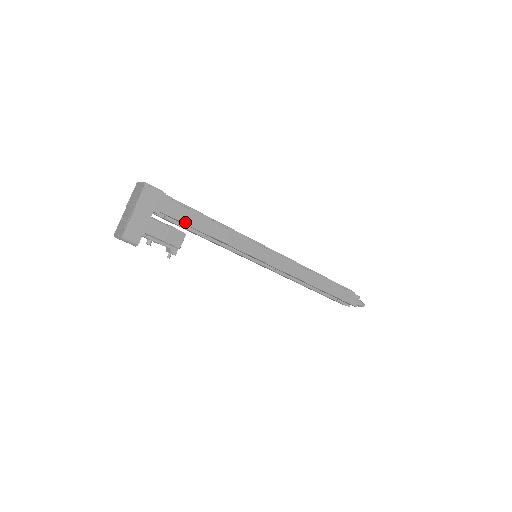
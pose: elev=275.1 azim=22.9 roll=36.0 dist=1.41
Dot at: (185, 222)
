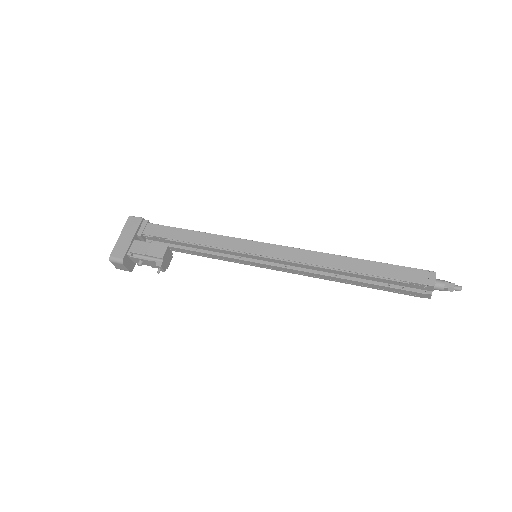
Dot at: (166, 237)
